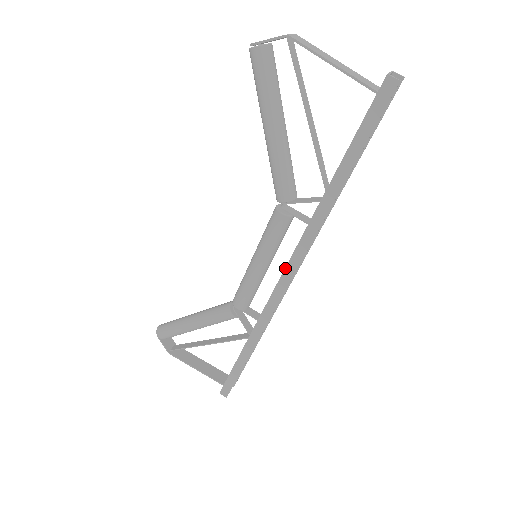
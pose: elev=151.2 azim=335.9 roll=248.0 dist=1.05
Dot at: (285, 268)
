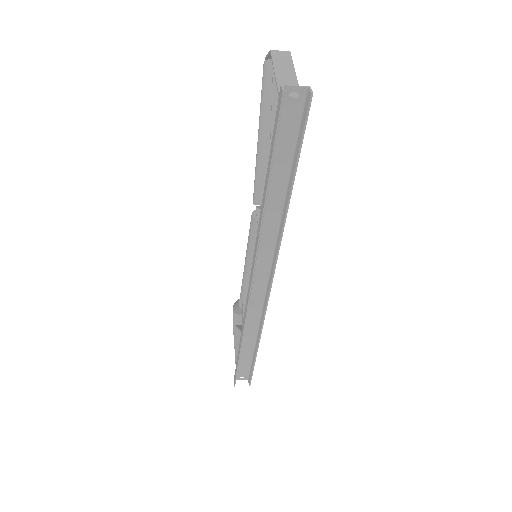
Dot at: (251, 270)
